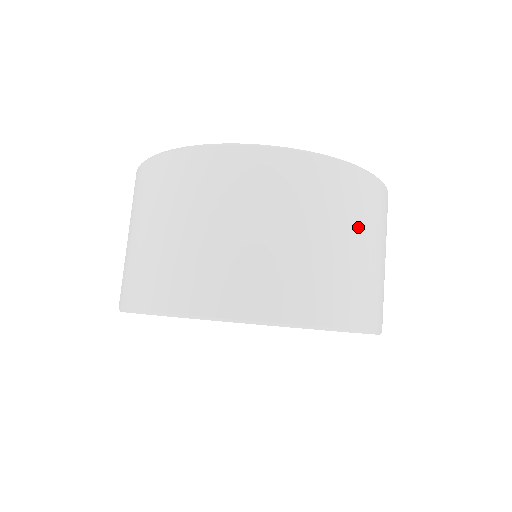
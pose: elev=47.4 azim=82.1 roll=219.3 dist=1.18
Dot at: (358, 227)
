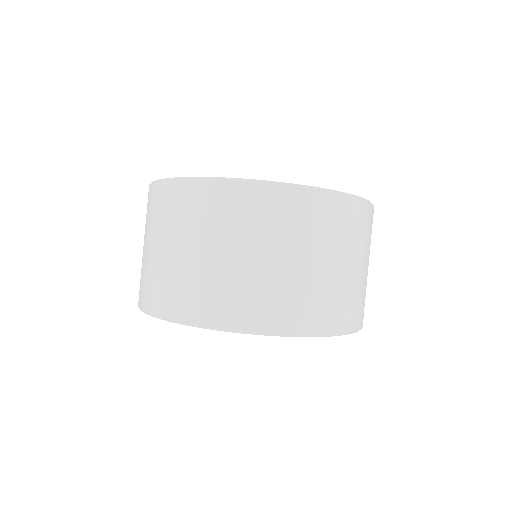
Dot at: (346, 248)
